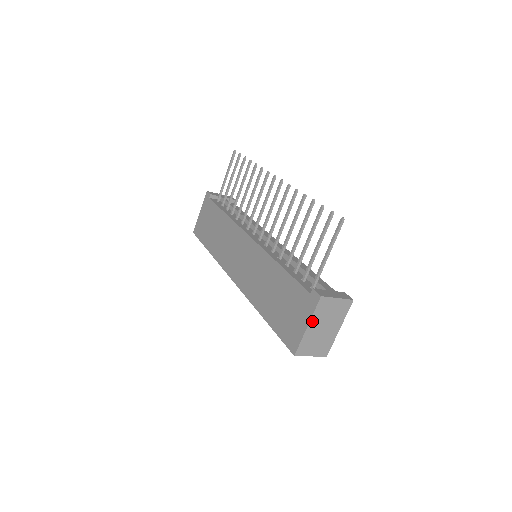
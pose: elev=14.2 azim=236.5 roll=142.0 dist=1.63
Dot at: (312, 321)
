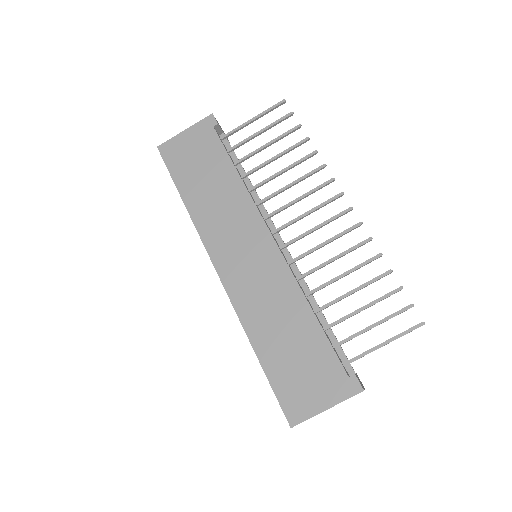
Dot at: (334, 405)
